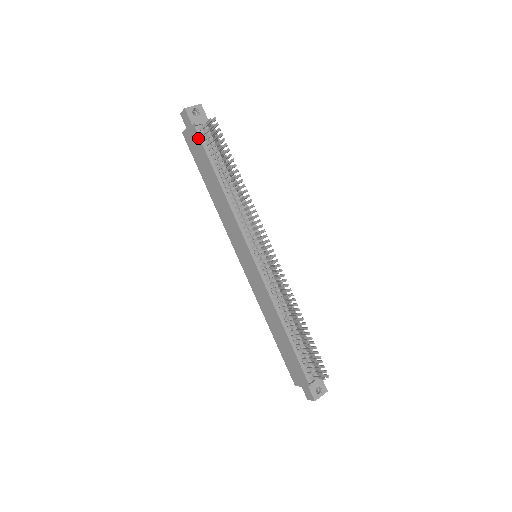
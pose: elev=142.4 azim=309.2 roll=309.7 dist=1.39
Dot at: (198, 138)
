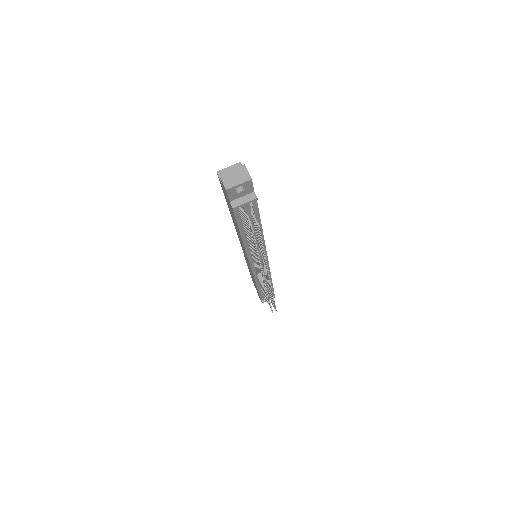
Dot at: (232, 211)
